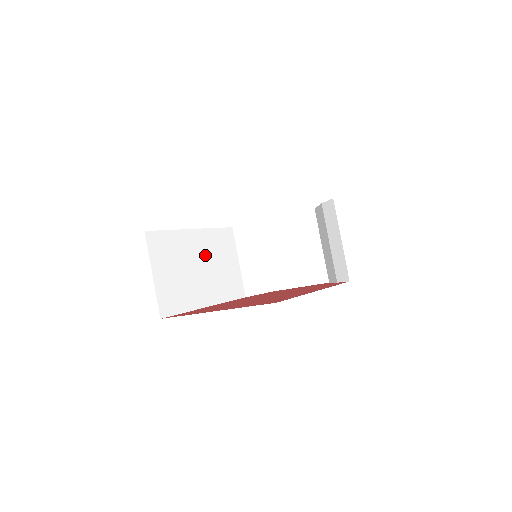
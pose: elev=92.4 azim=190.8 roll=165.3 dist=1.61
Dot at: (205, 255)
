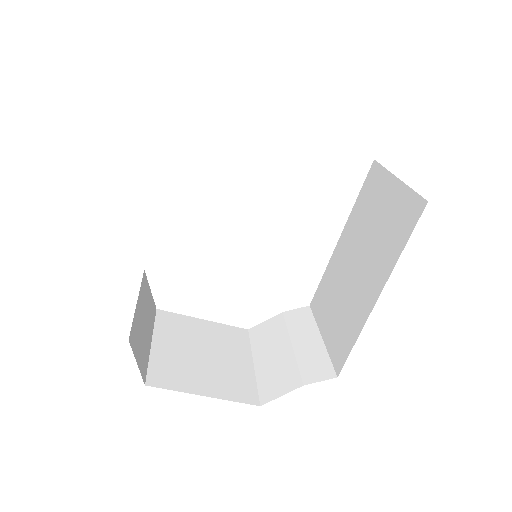
Dot at: occluded
